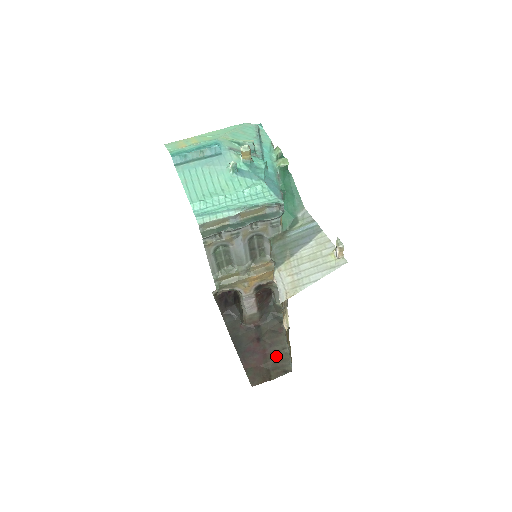
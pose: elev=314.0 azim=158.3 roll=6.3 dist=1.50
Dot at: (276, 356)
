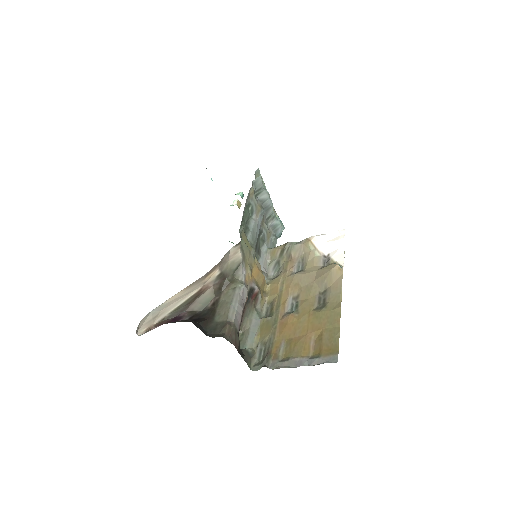
Dot at: occluded
